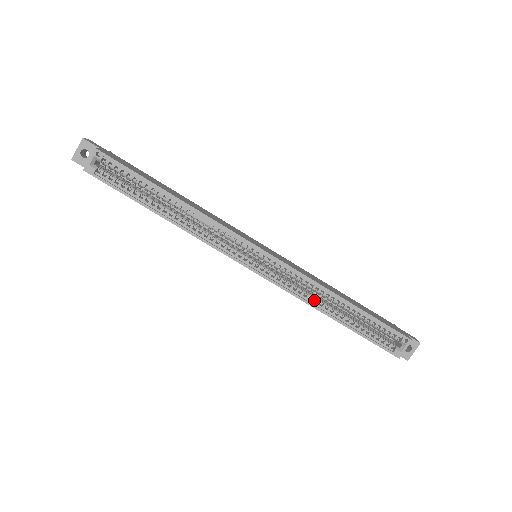
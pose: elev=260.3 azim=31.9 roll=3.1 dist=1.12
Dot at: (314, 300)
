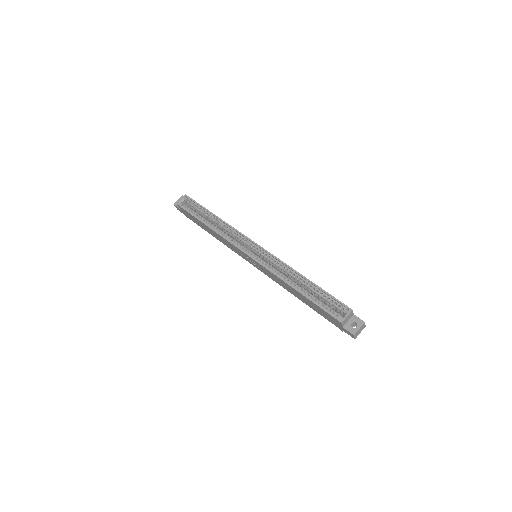
Dot at: (284, 277)
